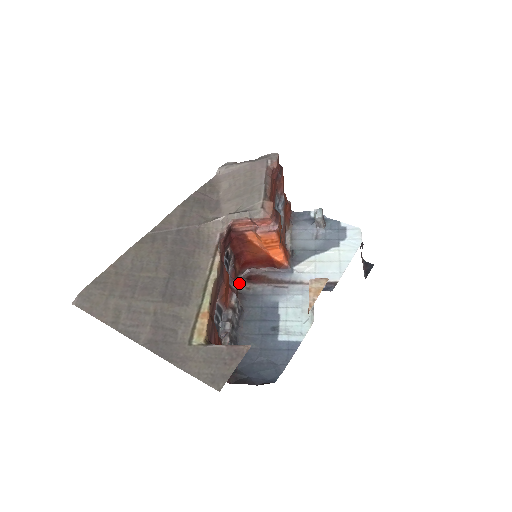
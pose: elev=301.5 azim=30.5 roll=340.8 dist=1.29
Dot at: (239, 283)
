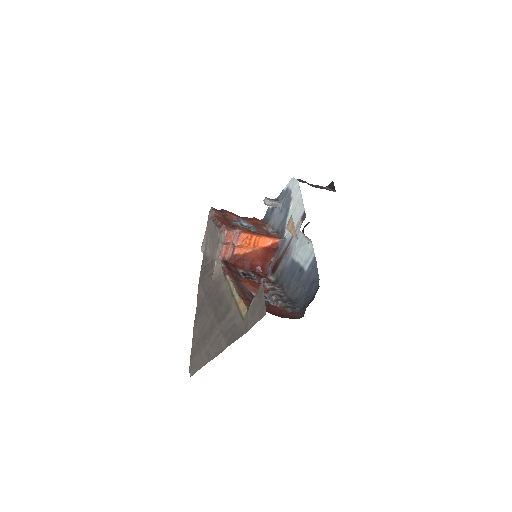
Dot at: (271, 279)
